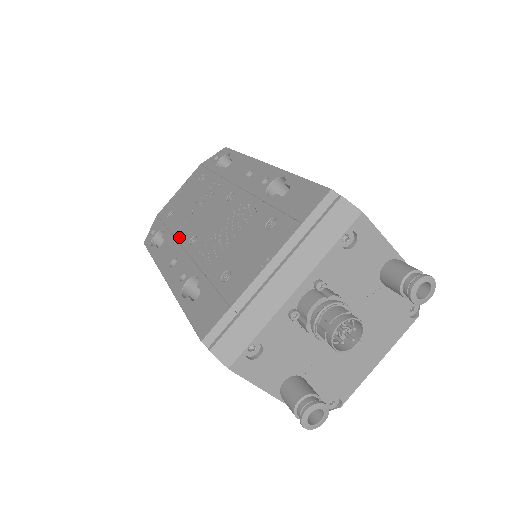
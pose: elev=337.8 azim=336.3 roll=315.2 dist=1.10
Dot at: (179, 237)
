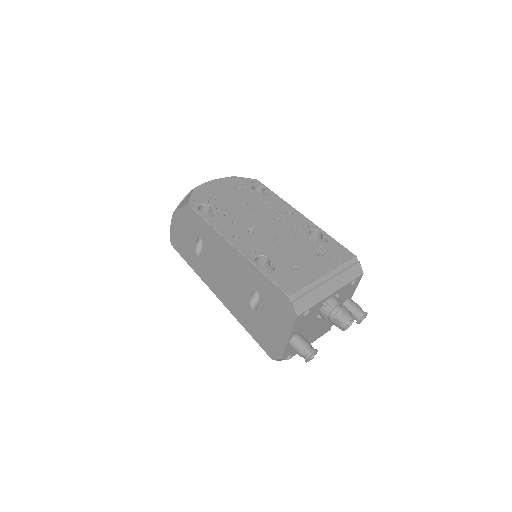
Dot at: (234, 221)
